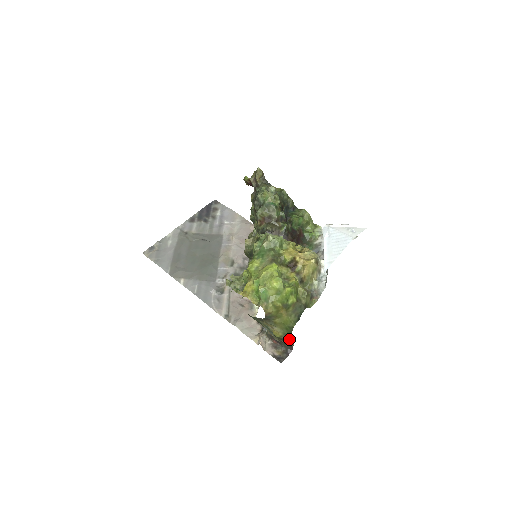
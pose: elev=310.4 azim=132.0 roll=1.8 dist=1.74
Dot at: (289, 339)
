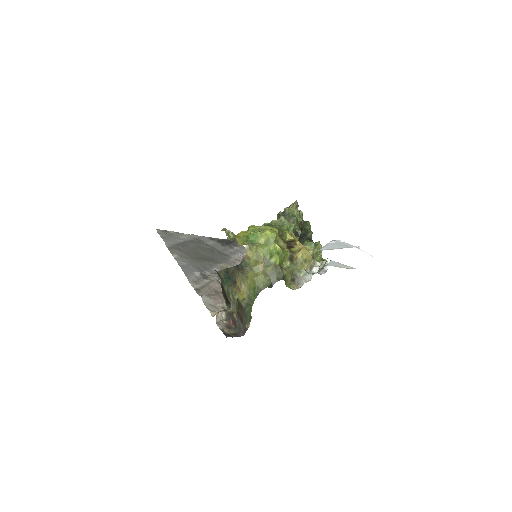
Dot at: (250, 309)
